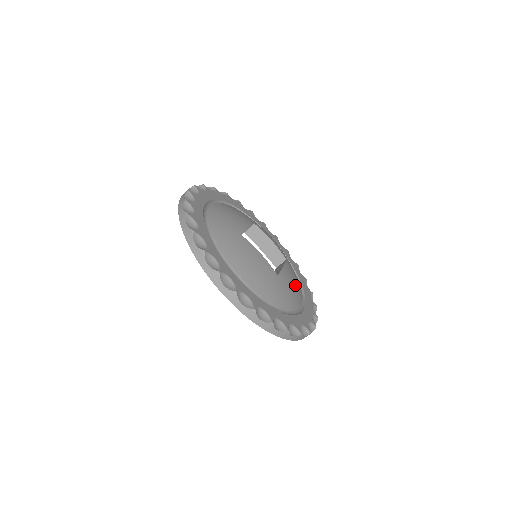
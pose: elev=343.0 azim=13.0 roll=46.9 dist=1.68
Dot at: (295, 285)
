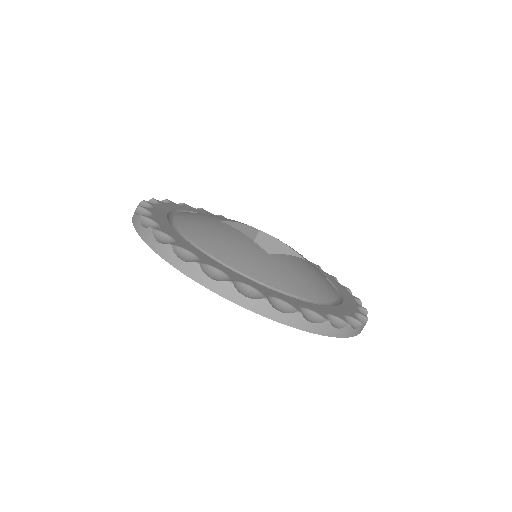
Dot at: (312, 278)
